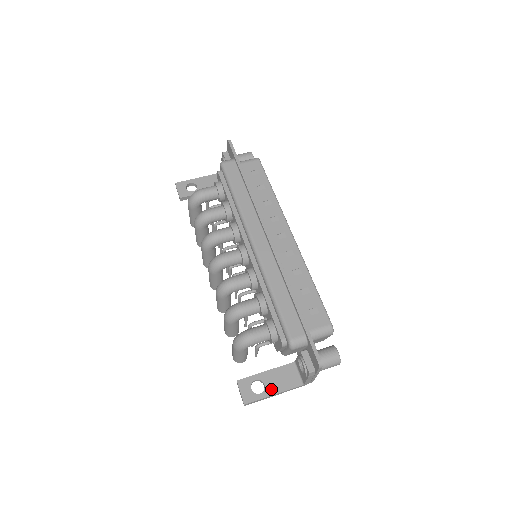
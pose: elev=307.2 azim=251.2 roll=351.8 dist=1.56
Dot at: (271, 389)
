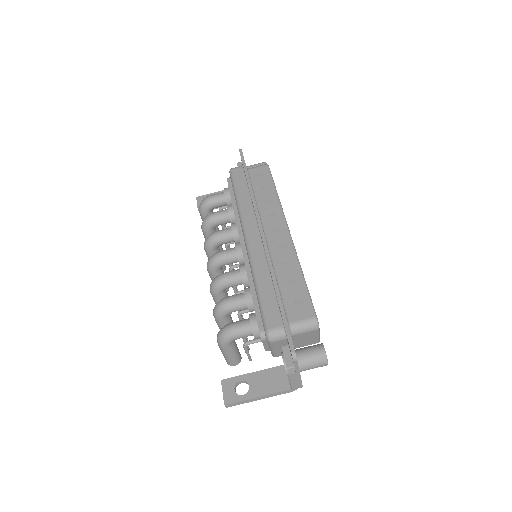
Dot at: (255, 391)
